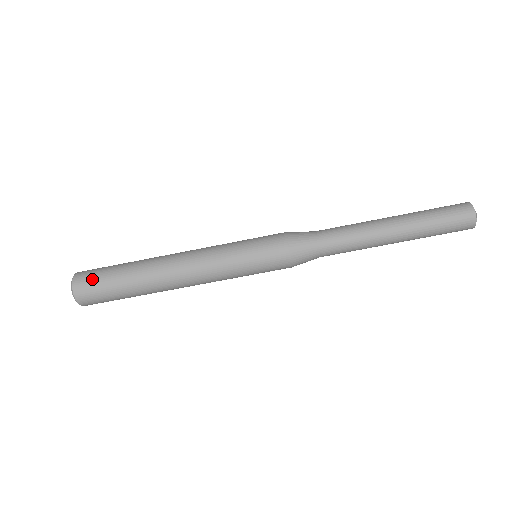
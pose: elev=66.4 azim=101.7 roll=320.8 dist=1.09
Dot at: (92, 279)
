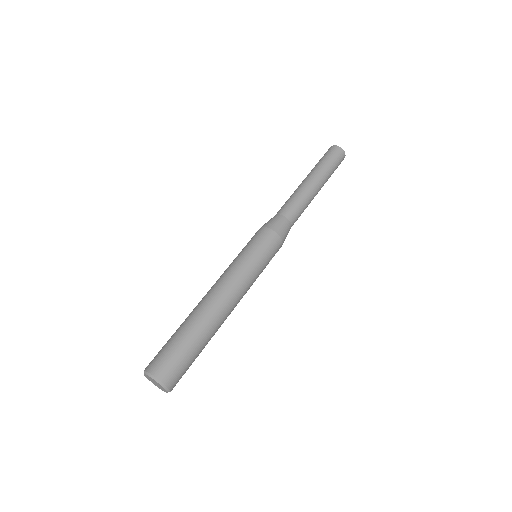
Dot at: occluded
